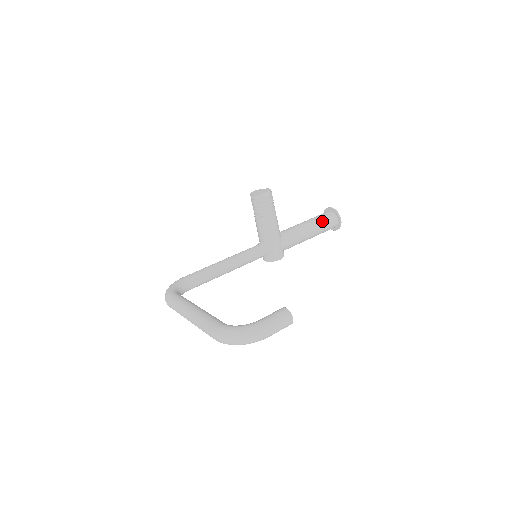
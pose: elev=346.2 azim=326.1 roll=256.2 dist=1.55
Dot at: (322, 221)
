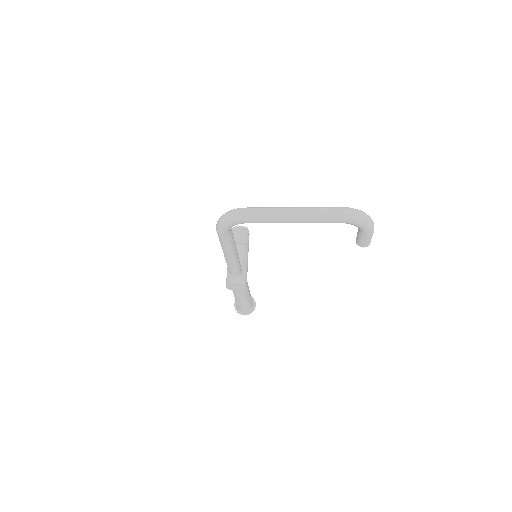
Dot at: occluded
